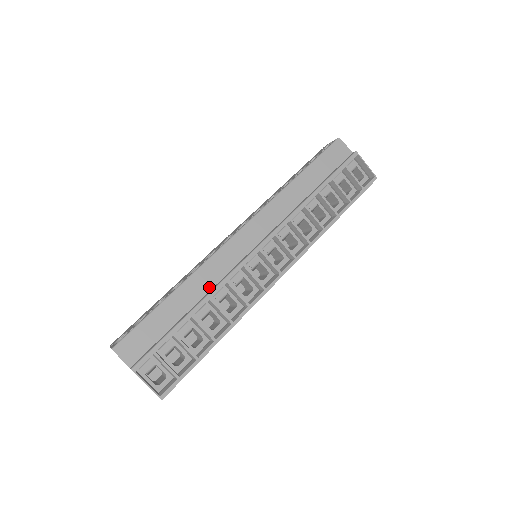
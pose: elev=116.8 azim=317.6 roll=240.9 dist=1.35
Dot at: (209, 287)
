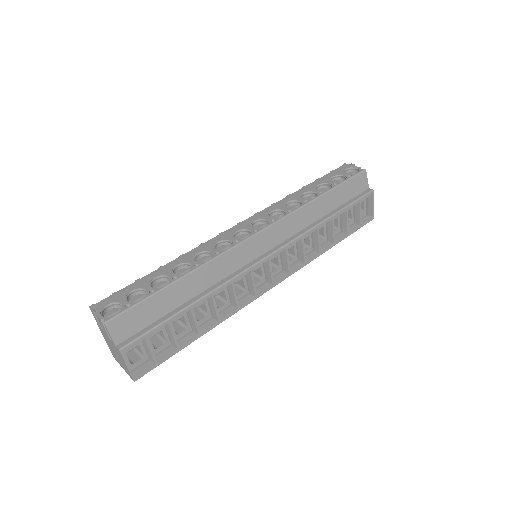
Dot at: (214, 282)
